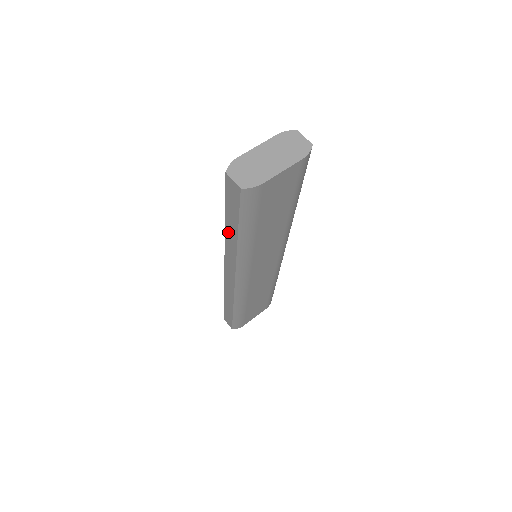
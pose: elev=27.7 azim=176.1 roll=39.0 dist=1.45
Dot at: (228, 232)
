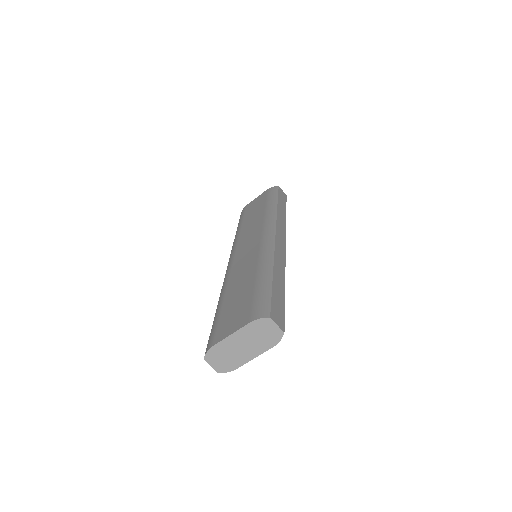
Dot at: occluded
